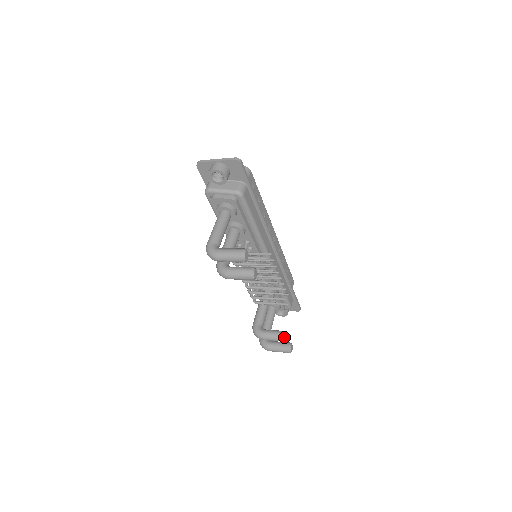
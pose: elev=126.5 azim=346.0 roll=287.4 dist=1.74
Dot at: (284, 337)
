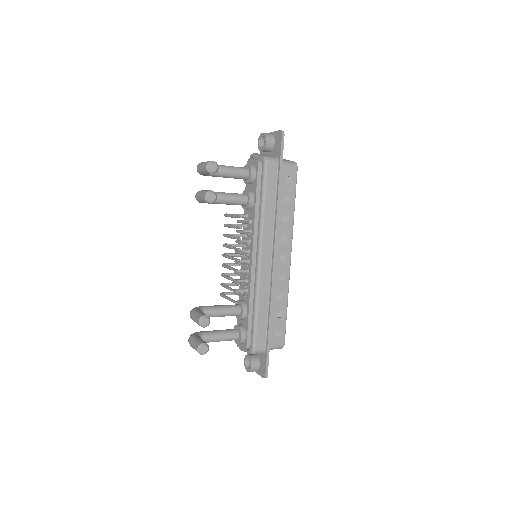
Dot at: (202, 318)
